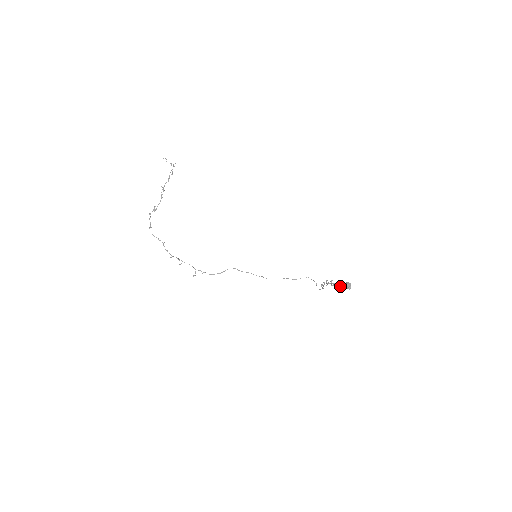
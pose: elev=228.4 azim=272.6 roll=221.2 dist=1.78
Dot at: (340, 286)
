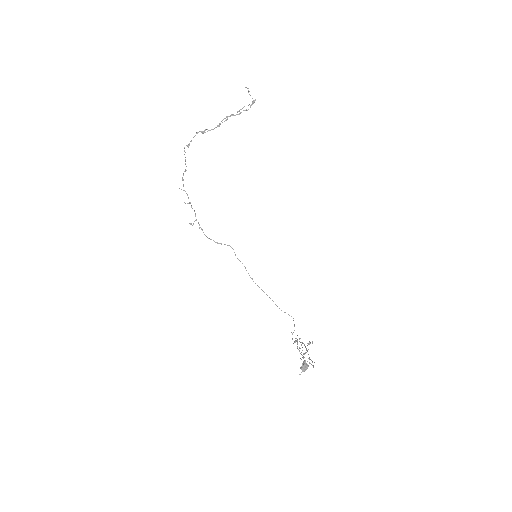
Dot at: occluded
